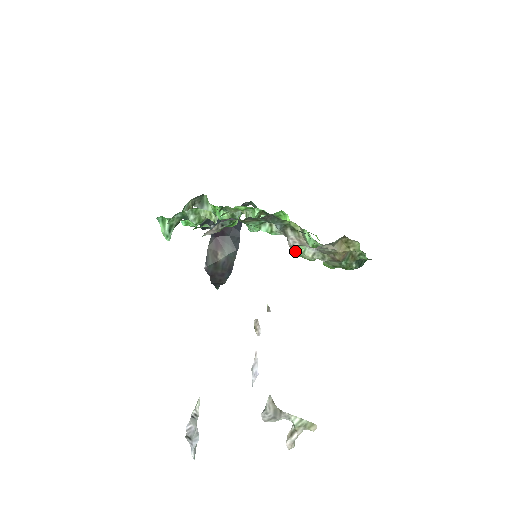
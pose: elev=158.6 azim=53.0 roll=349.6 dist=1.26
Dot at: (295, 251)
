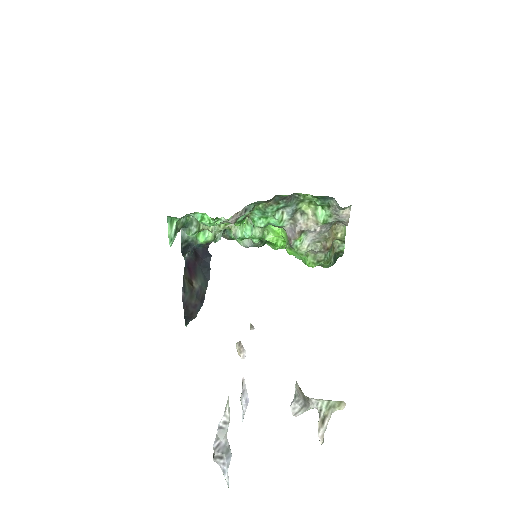
Dot at: (294, 244)
